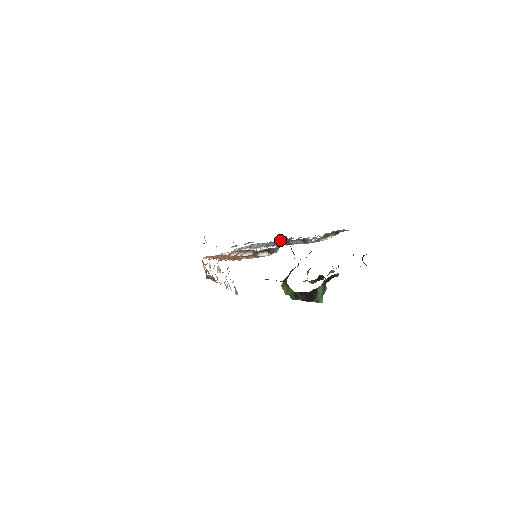
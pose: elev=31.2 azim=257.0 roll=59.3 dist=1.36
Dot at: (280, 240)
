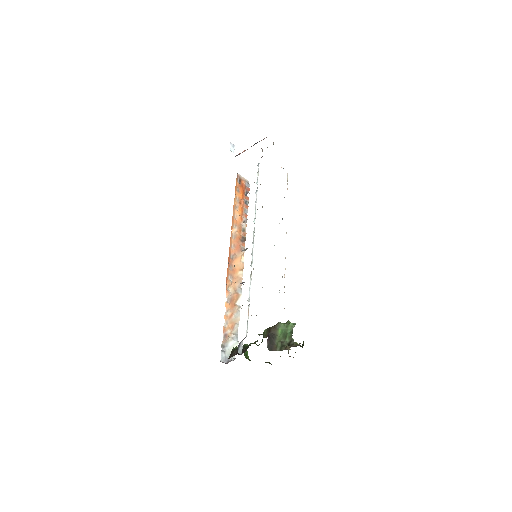
Dot at: (242, 341)
